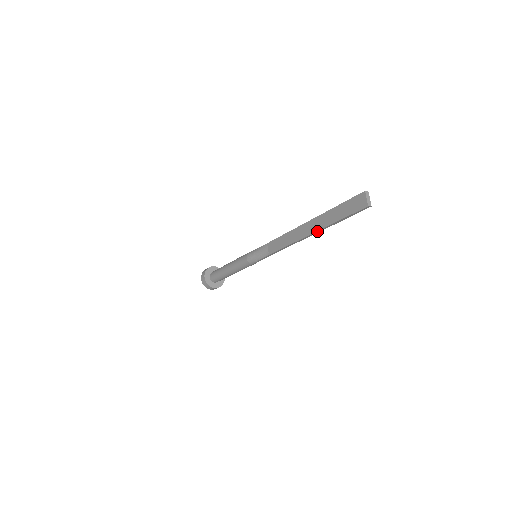
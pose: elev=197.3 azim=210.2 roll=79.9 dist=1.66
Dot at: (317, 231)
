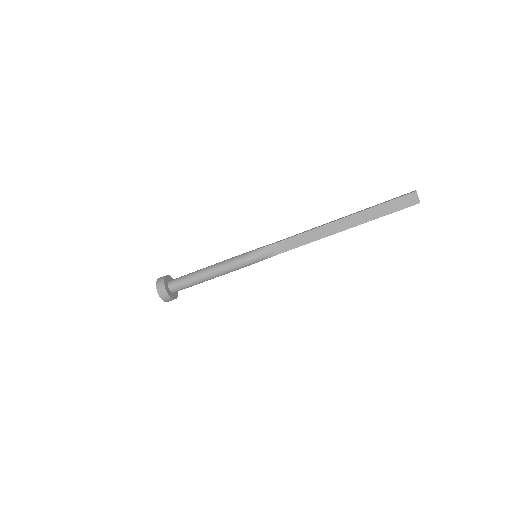
Dot at: occluded
